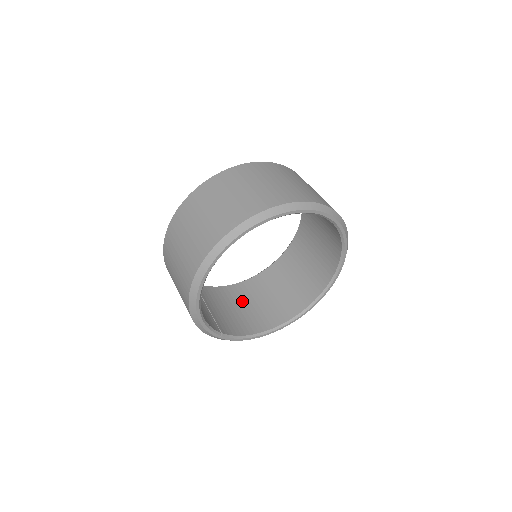
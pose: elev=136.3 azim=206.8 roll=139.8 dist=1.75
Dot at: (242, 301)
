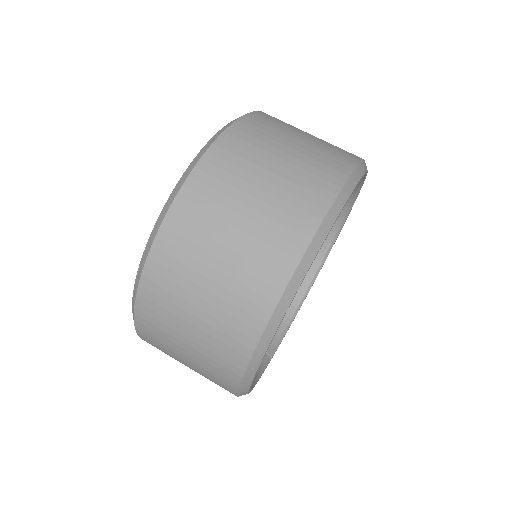
Dot at: occluded
